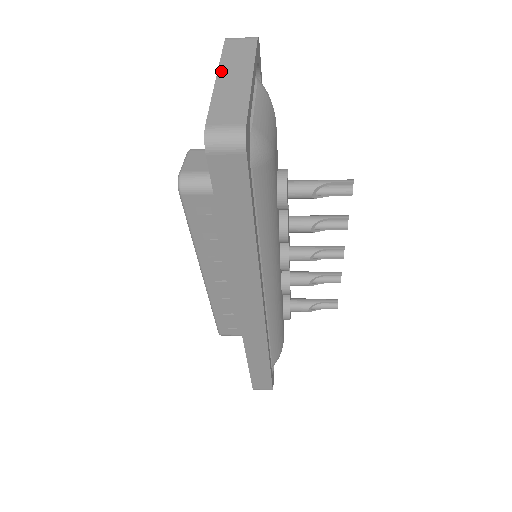
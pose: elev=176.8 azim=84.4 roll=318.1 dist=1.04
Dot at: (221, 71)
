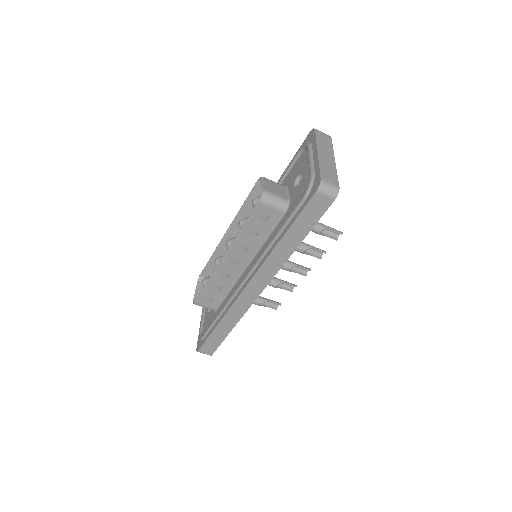
Dot at: (319, 149)
